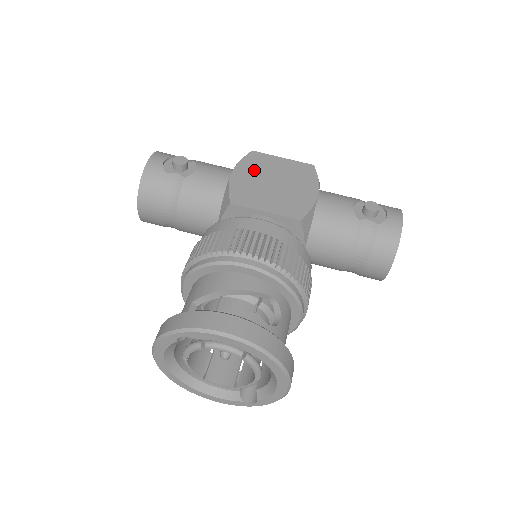
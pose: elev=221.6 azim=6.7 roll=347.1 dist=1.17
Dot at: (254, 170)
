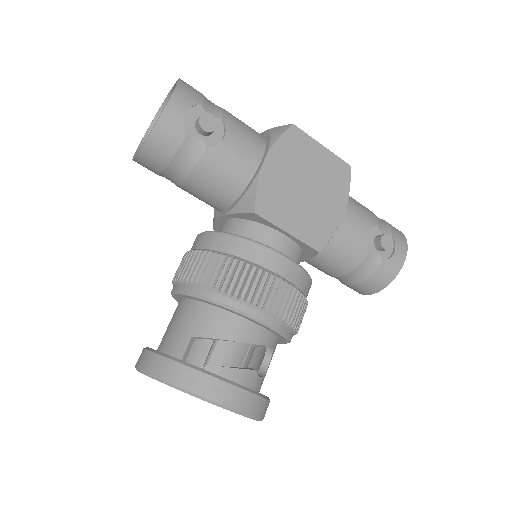
Dot at: (289, 161)
